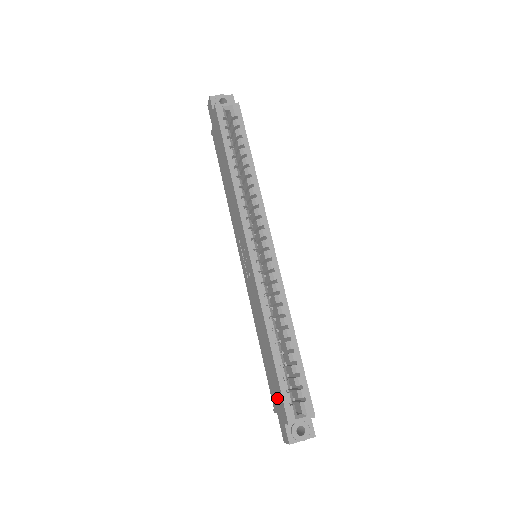
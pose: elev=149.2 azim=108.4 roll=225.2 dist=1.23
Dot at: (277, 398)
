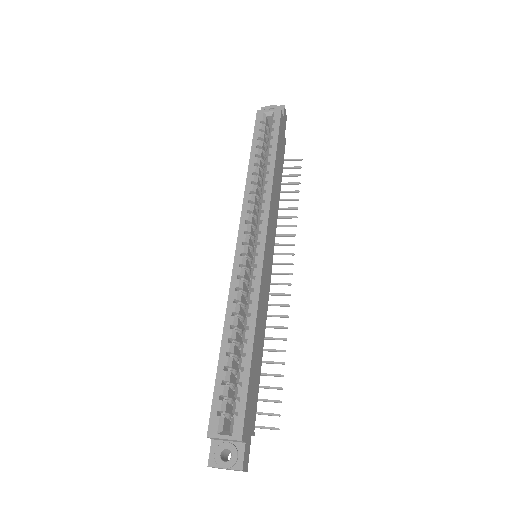
Dot at: occluded
